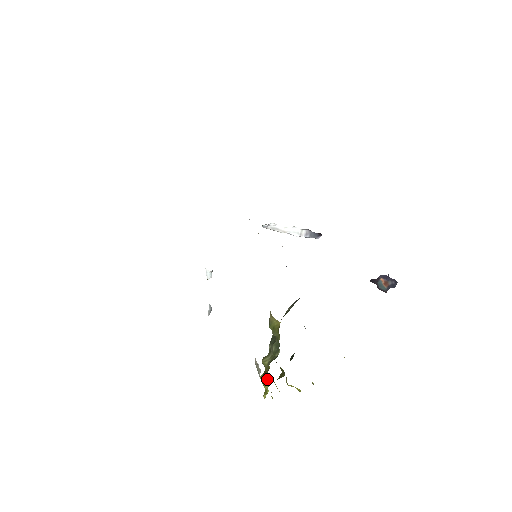
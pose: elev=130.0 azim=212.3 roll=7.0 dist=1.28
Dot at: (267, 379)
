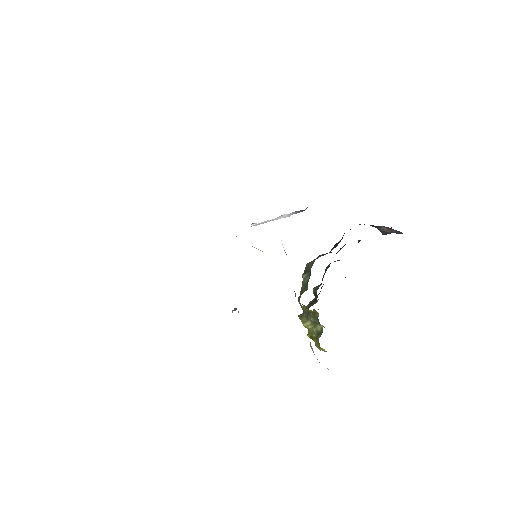
Dot at: (323, 350)
